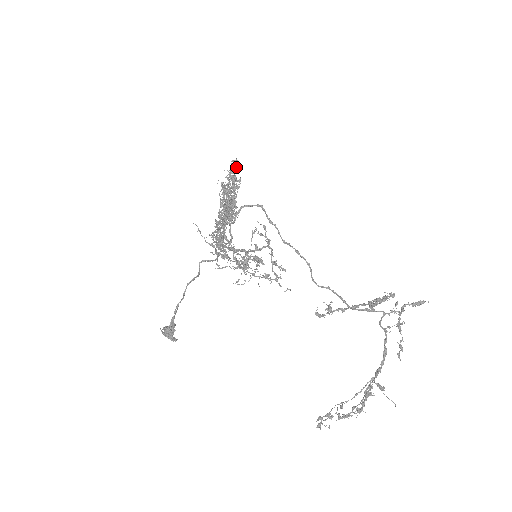
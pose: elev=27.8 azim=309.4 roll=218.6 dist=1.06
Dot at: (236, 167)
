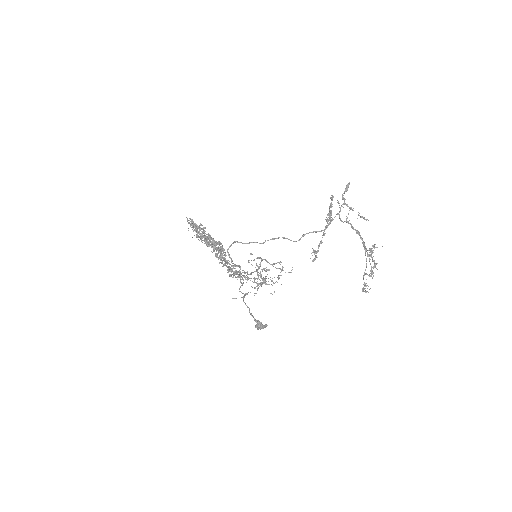
Dot at: (192, 222)
